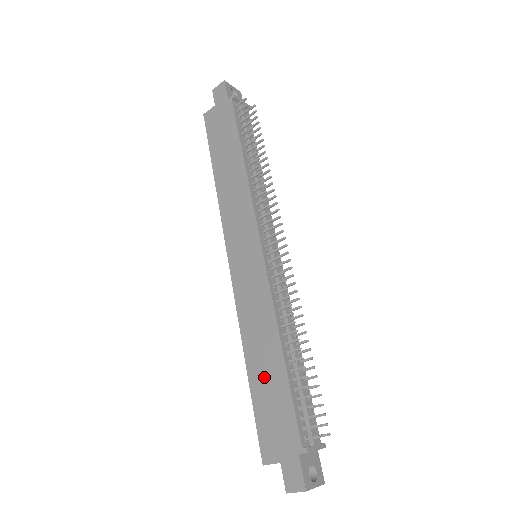
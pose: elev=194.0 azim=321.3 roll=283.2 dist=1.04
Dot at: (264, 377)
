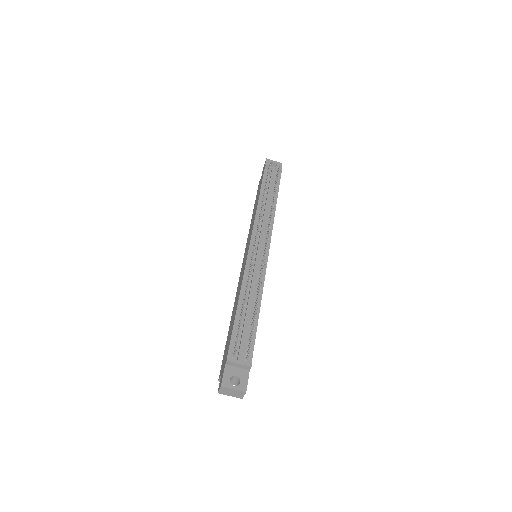
Dot at: (231, 324)
